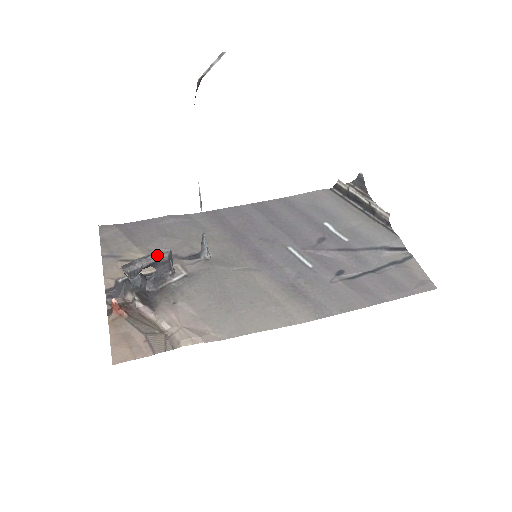
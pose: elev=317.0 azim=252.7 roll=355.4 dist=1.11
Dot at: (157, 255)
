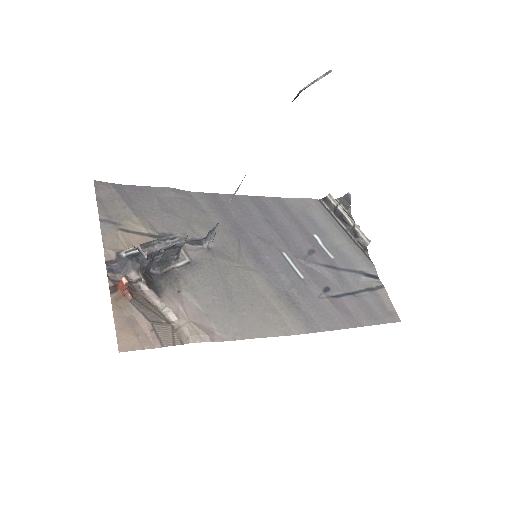
Dot at: (175, 240)
